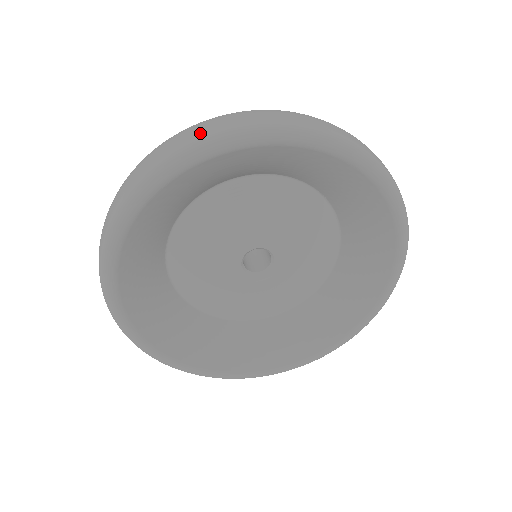
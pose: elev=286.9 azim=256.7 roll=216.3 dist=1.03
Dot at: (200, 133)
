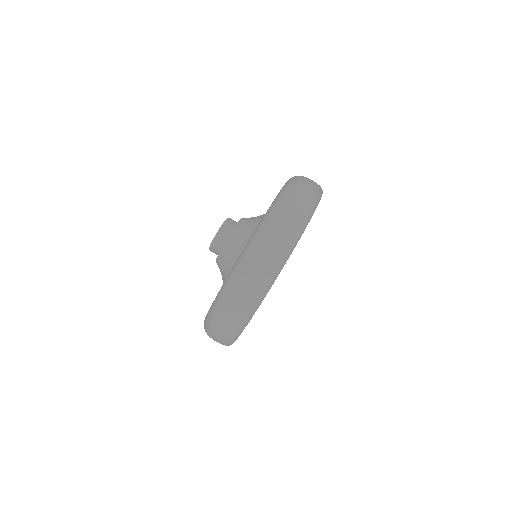
Dot at: (238, 322)
